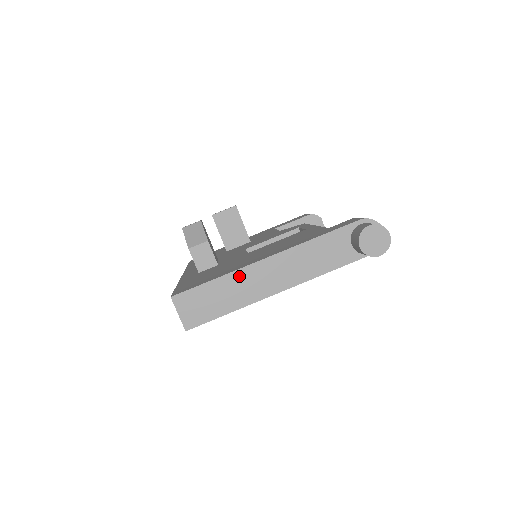
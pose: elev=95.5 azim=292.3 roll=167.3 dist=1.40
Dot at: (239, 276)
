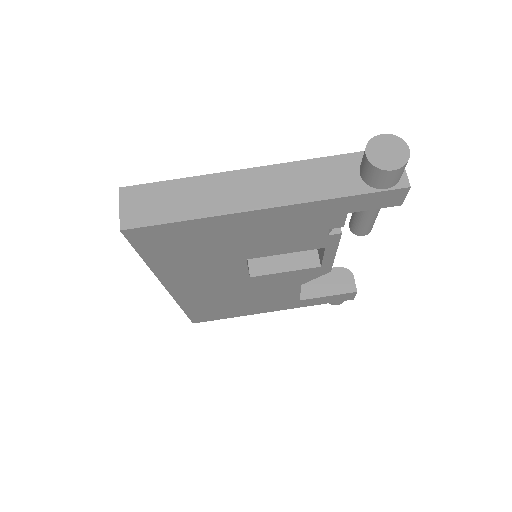
Dot at: (208, 182)
